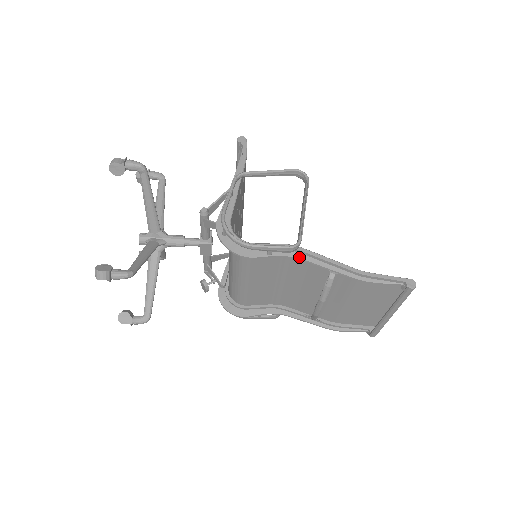
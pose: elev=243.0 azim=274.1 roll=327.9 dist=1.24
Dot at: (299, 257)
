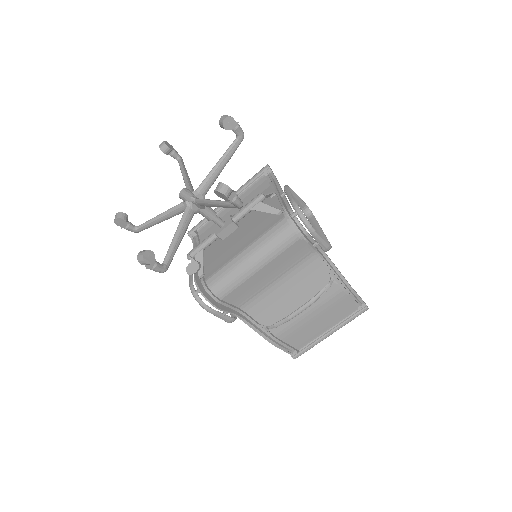
Dot at: (324, 258)
